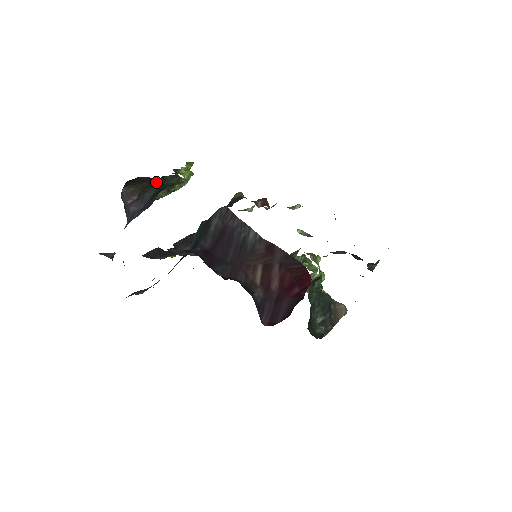
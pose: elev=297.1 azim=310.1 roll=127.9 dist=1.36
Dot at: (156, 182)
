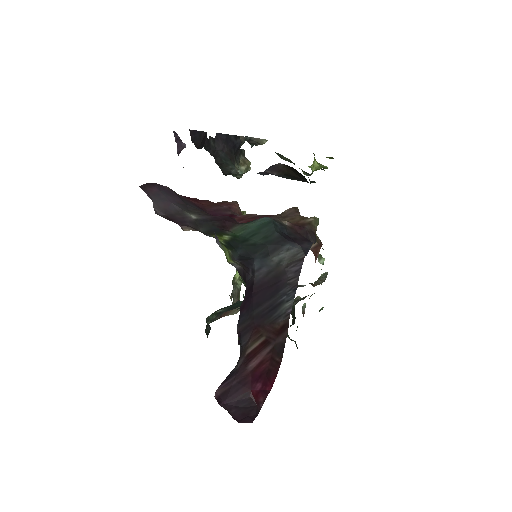
Dot at: (303, 180)
